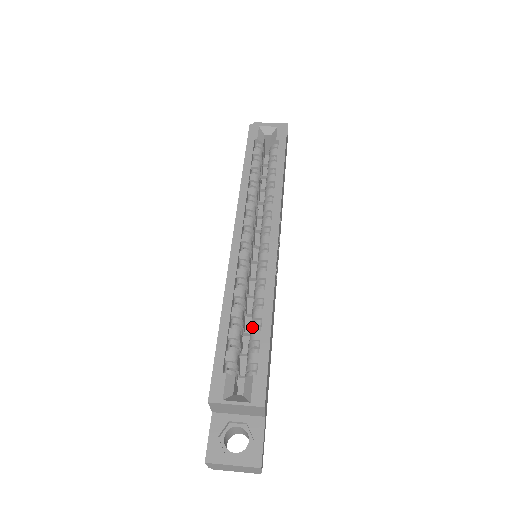
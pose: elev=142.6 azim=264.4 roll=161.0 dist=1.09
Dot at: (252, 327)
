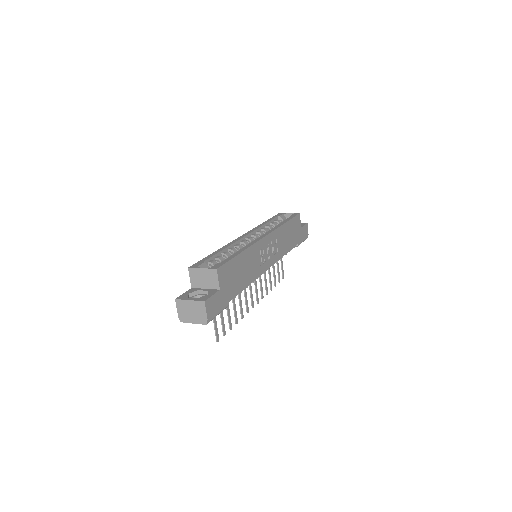
Dot at: occluded
